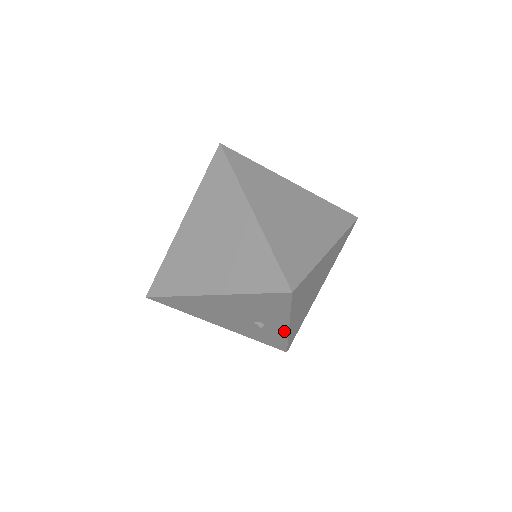
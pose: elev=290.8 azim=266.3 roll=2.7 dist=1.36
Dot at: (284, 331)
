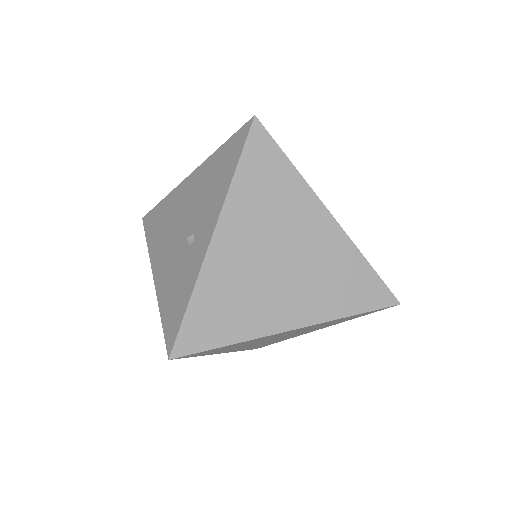
Dot at: (202, 255)
